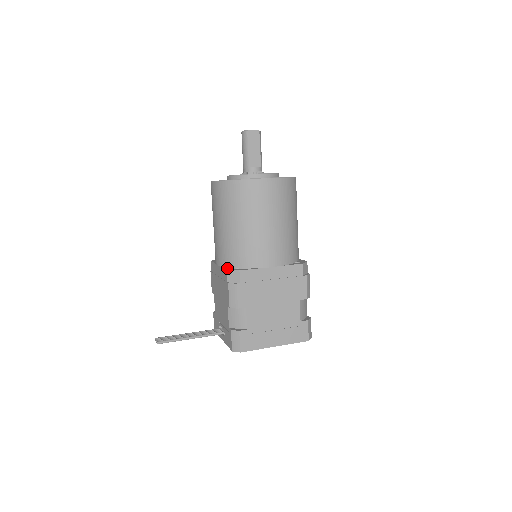
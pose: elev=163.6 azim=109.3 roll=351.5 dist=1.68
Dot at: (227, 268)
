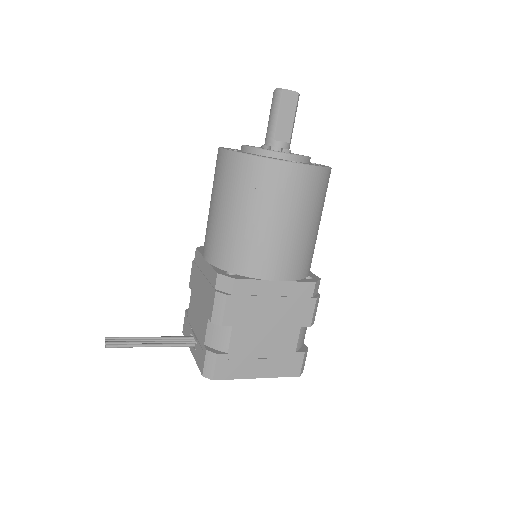
Dot at: (218, 269)
